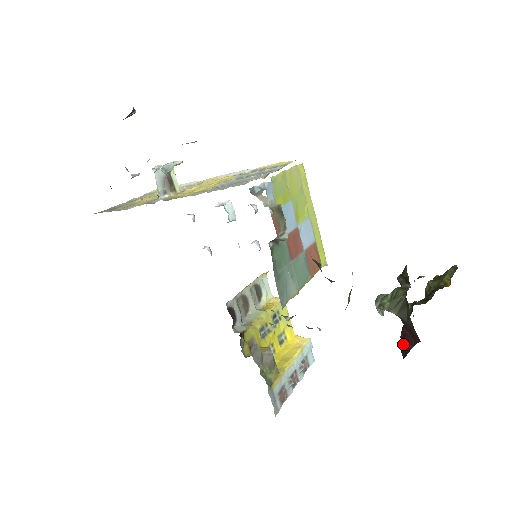
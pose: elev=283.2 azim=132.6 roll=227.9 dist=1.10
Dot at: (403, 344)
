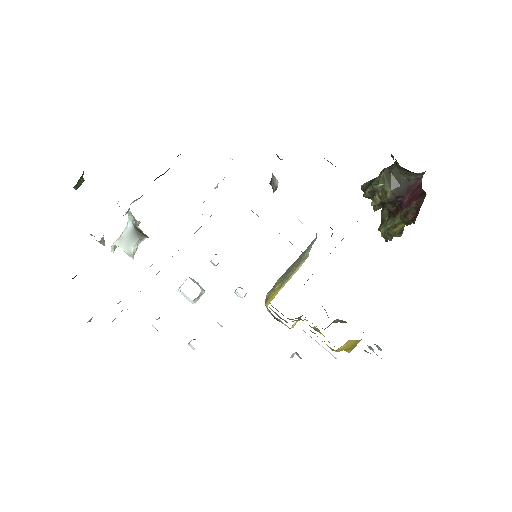
Dot at: (415, 200)
